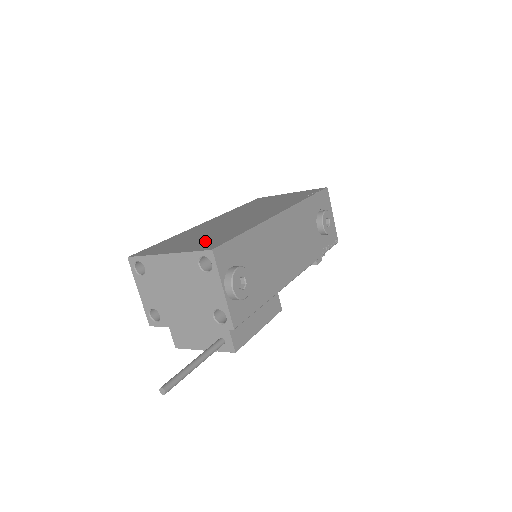
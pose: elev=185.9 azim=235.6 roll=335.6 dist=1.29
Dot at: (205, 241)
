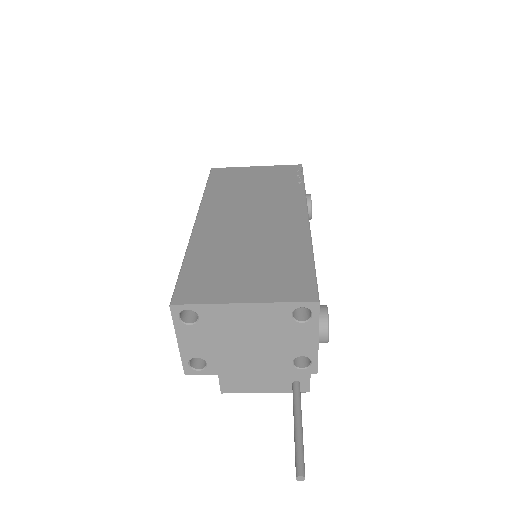
Dot at: (274, 276)
